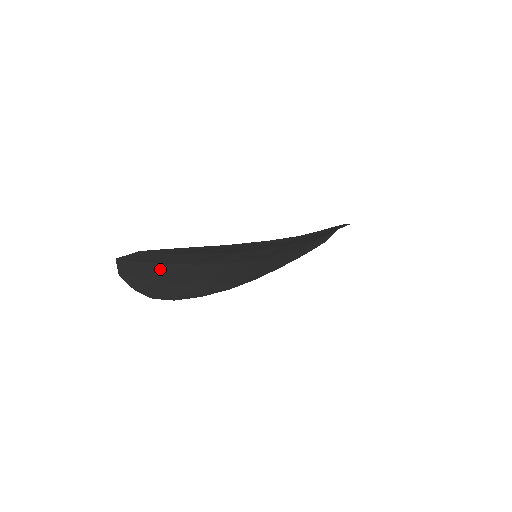
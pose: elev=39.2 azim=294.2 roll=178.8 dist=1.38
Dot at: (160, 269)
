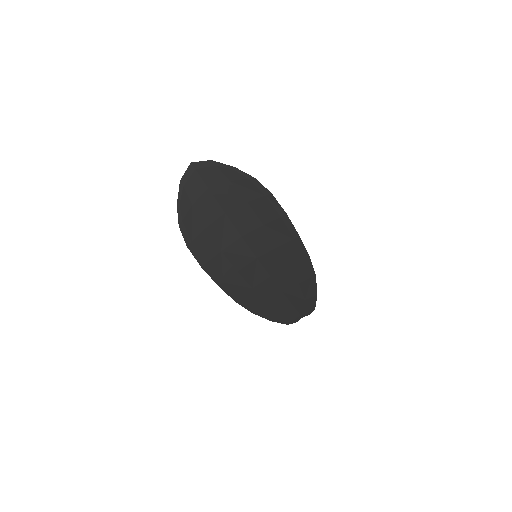
Dot at: (205, 197)
